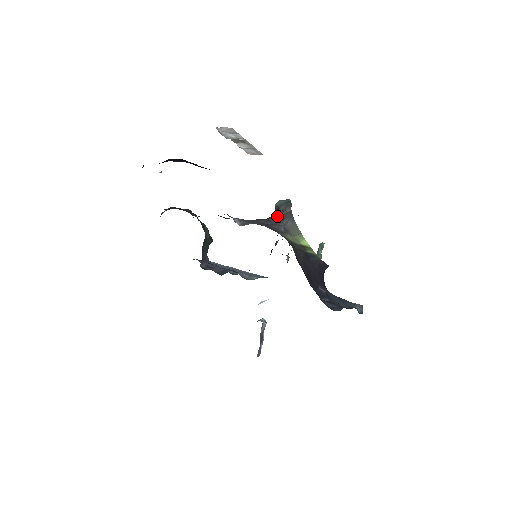
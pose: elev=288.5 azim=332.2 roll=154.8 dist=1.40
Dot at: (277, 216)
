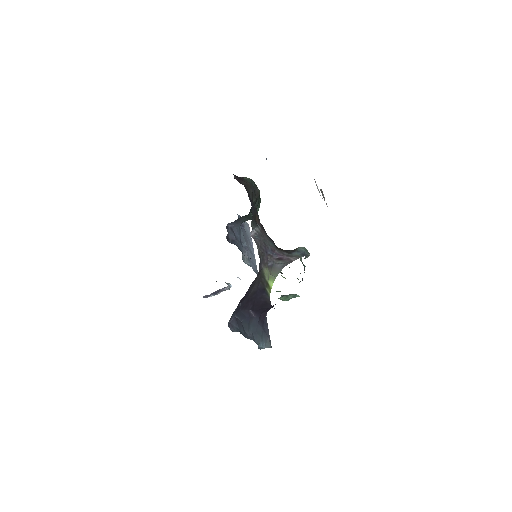
Dot at: (282, 254)
